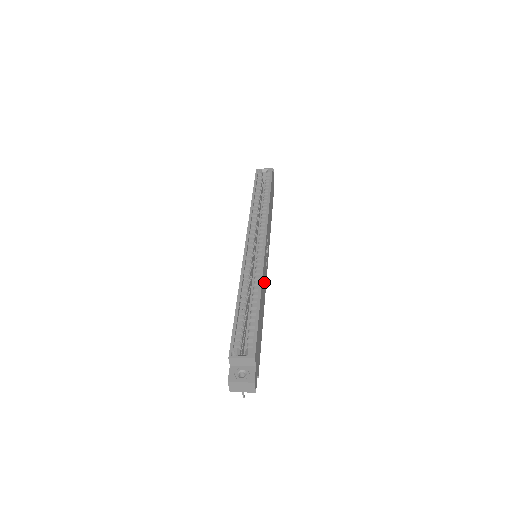
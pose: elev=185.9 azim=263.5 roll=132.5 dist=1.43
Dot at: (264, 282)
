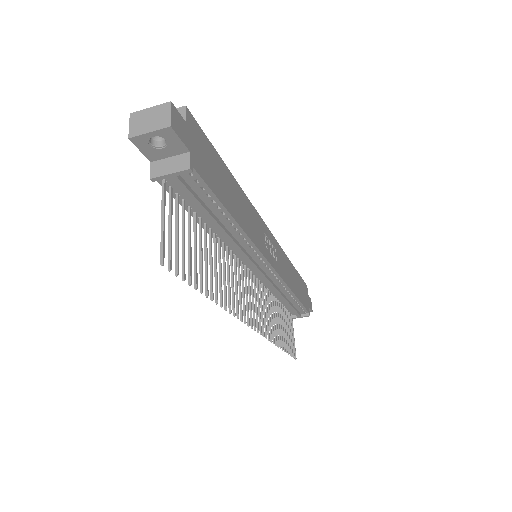
Dot at: (252, 224)
